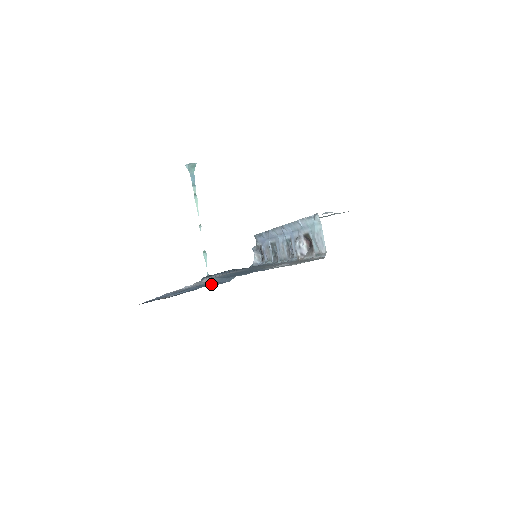
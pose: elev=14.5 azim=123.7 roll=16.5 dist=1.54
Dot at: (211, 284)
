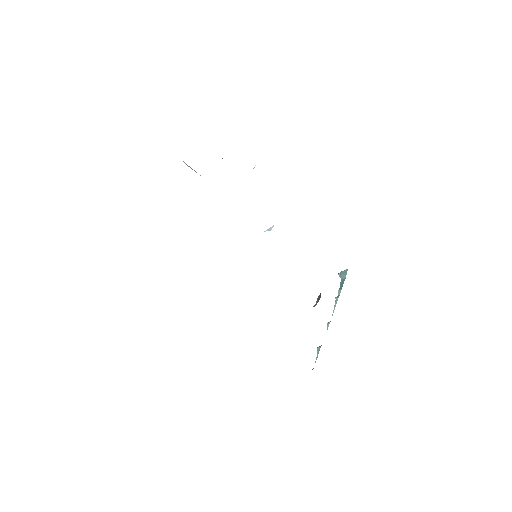
Dot at: occluded
